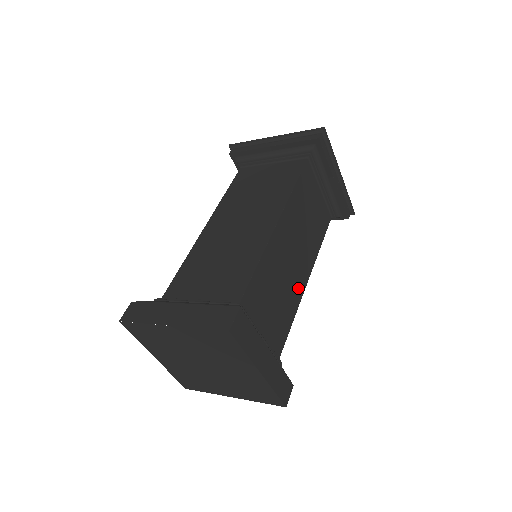
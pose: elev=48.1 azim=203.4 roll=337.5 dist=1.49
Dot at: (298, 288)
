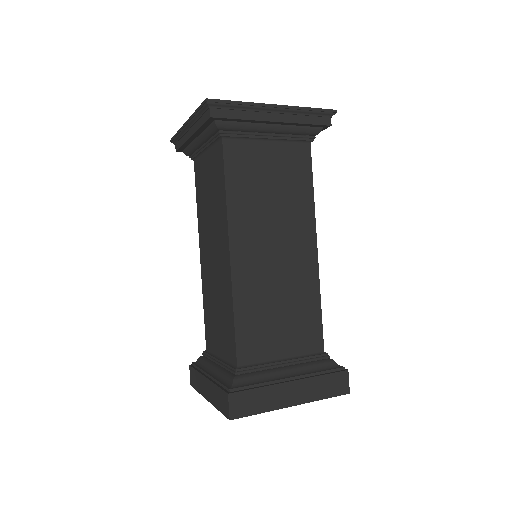
Dot at: (307, 271)
